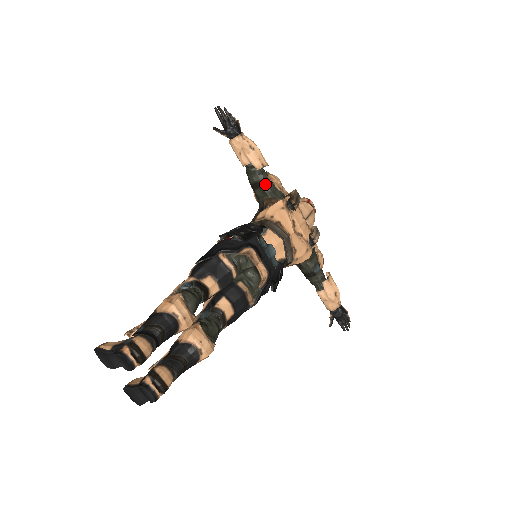
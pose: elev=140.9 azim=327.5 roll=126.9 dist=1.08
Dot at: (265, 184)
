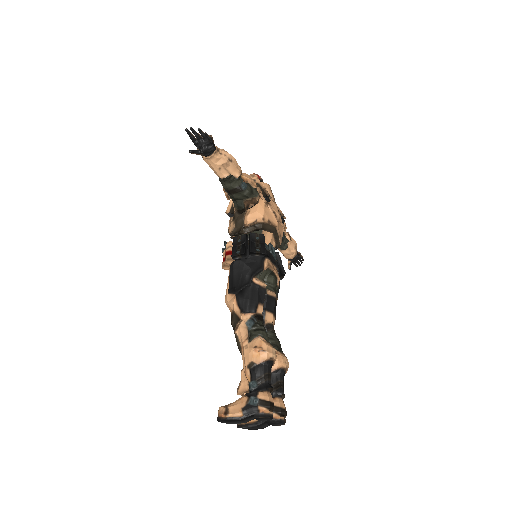
Dot at: (244, 188)
